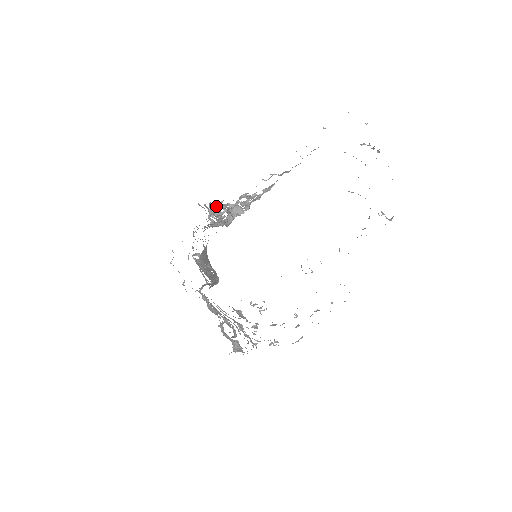
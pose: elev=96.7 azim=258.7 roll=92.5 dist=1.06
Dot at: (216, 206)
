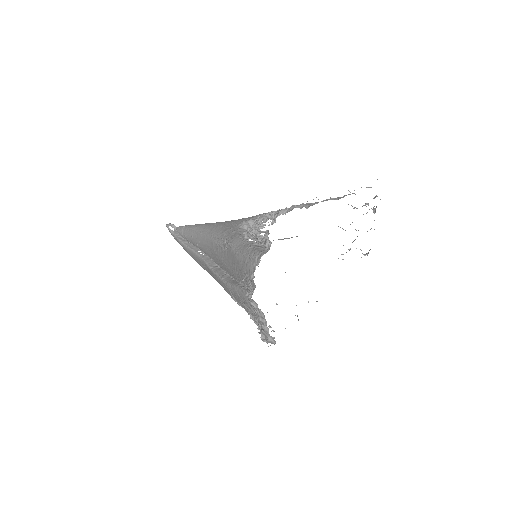
Dot at: occluded
